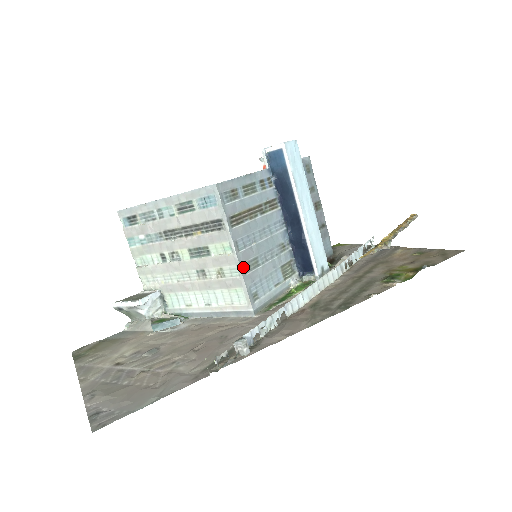
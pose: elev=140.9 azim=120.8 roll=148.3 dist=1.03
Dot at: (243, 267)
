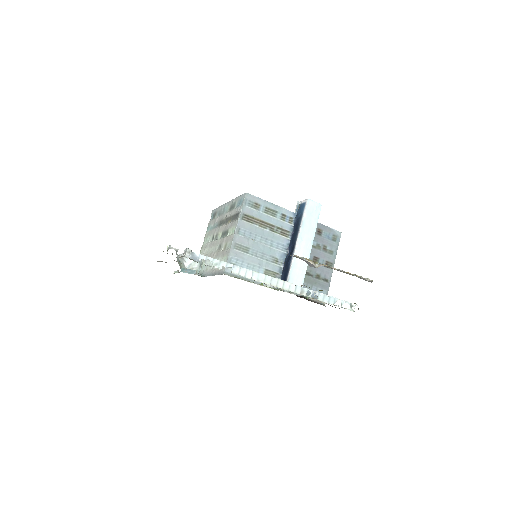
Dot at: (235, 244)
